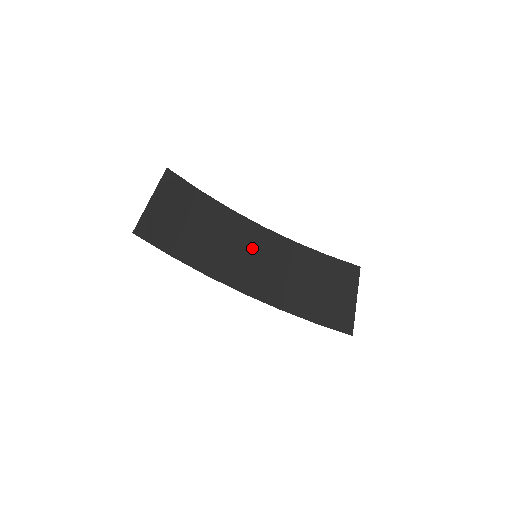
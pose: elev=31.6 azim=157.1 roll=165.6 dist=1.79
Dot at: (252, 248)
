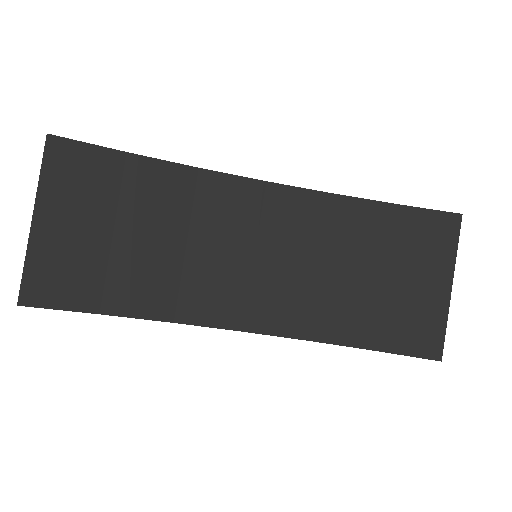
Dot at: (249, 236)
